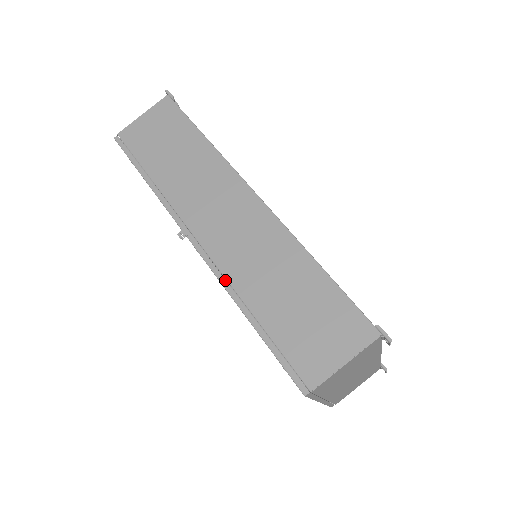
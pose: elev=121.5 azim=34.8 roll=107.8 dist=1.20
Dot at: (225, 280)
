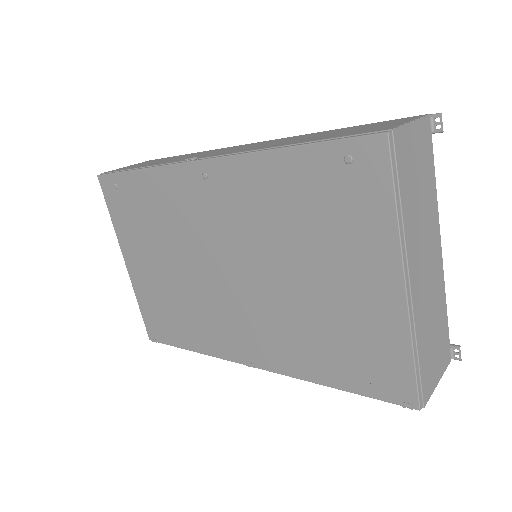
Dot at: (248, 152)
